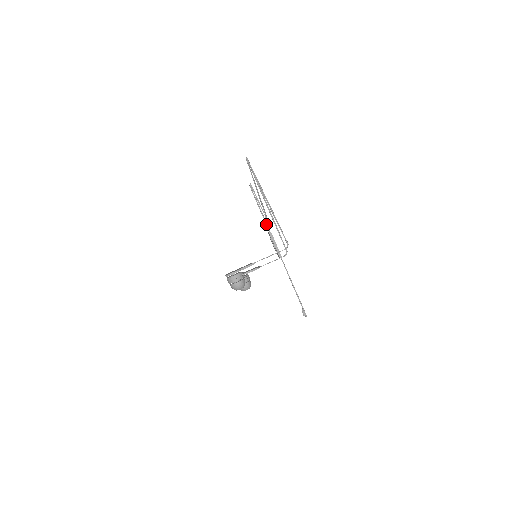
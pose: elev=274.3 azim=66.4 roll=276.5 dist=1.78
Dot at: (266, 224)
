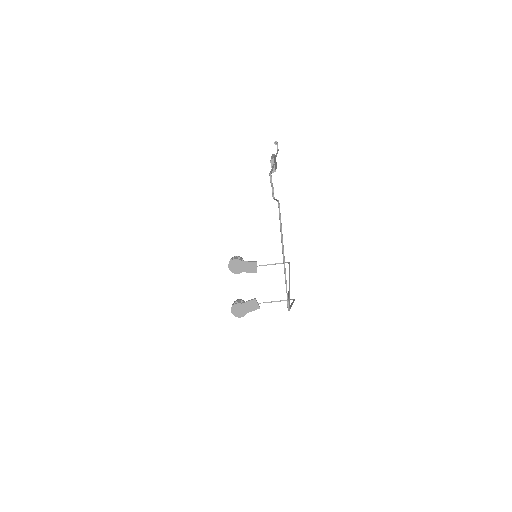
Dot at: occluded
